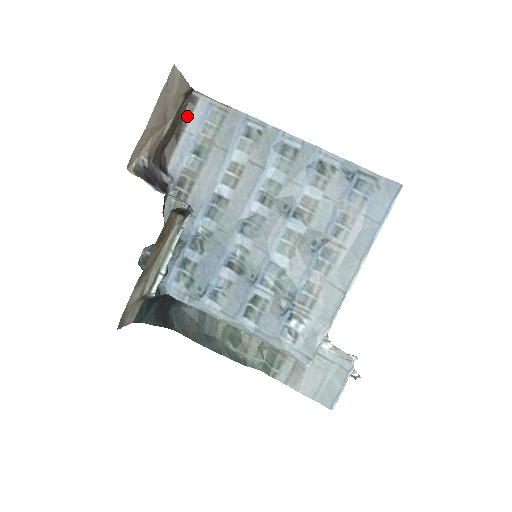
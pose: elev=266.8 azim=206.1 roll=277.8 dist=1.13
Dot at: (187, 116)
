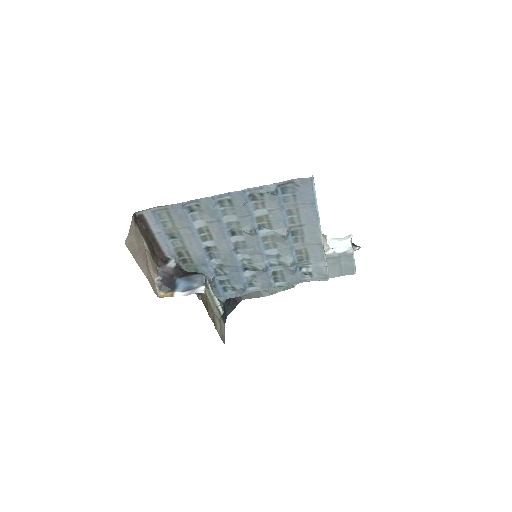
Dot at: (147, 227)
